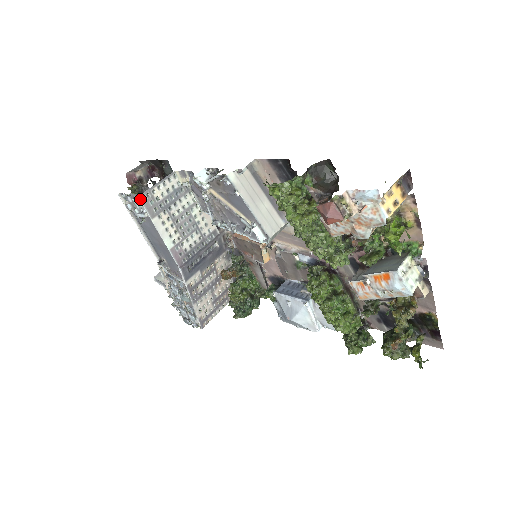
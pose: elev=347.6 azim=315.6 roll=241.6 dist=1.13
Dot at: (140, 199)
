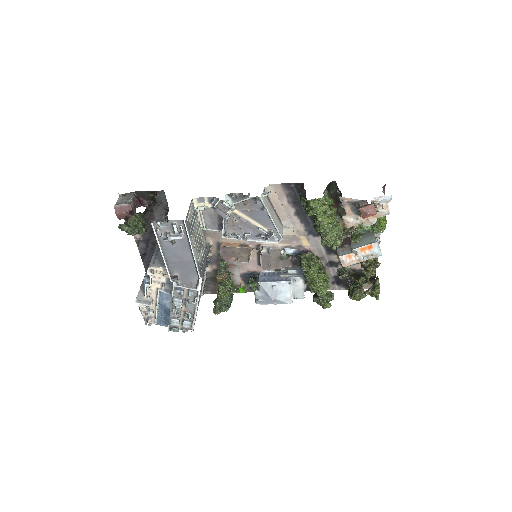
Dot at: (185, 223)
